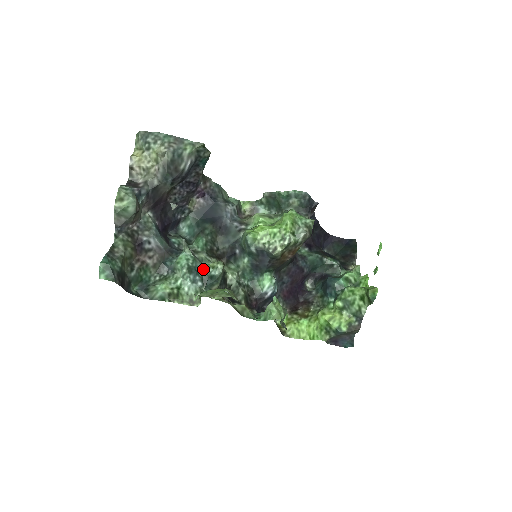
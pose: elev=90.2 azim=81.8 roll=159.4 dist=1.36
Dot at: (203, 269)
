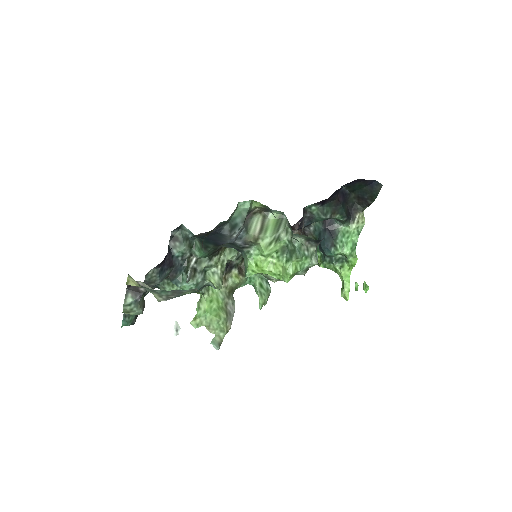
Dot at: (204, 282)
